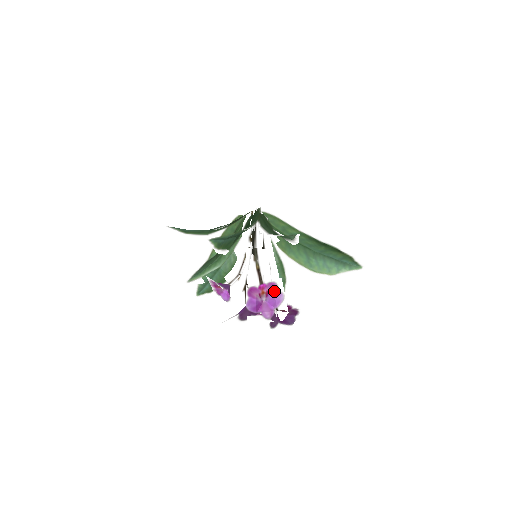
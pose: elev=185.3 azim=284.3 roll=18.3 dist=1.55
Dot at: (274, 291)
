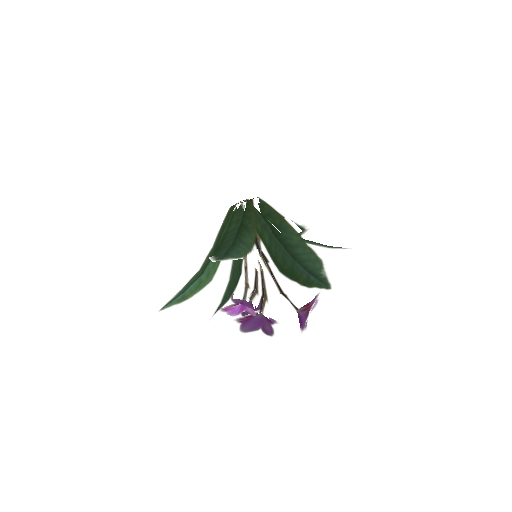
Dot at: (312, 301)
